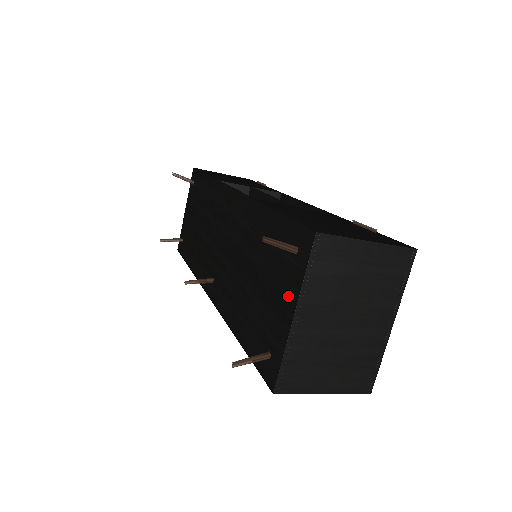
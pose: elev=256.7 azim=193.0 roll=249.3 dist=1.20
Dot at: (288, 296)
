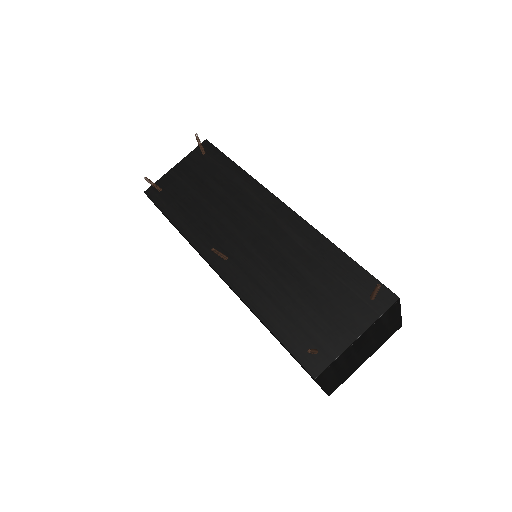
Dot at: (354, 322)
